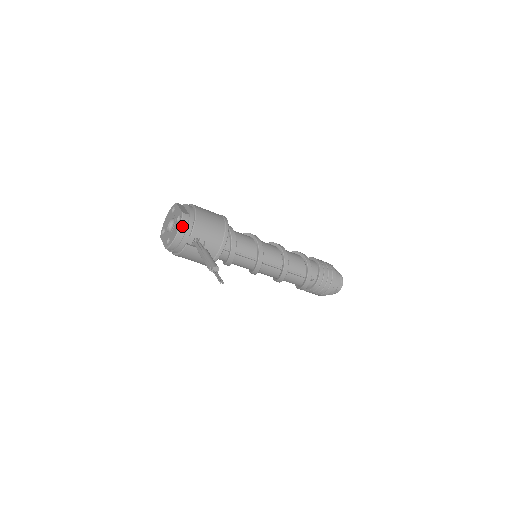
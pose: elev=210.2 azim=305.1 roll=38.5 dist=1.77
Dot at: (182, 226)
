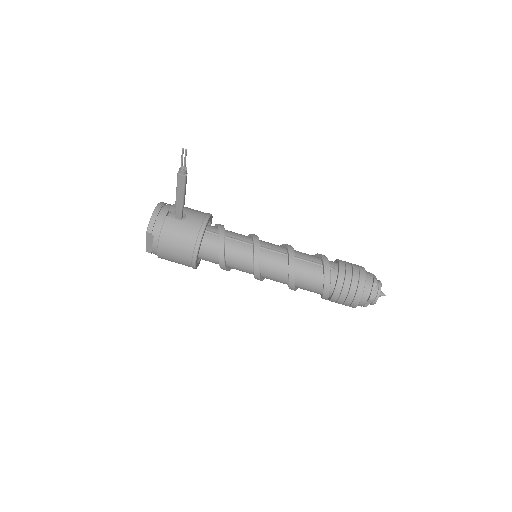
Dot at: (160, 204)
